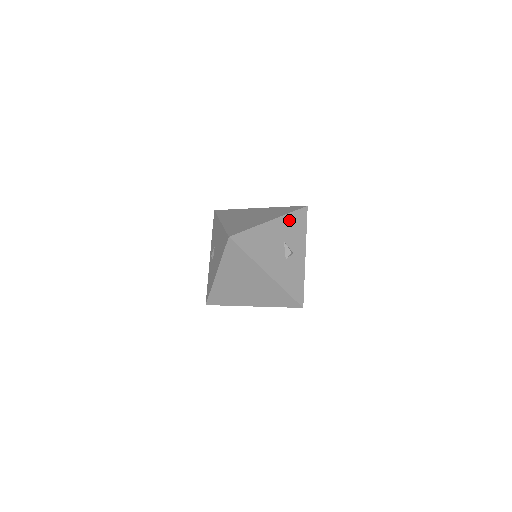
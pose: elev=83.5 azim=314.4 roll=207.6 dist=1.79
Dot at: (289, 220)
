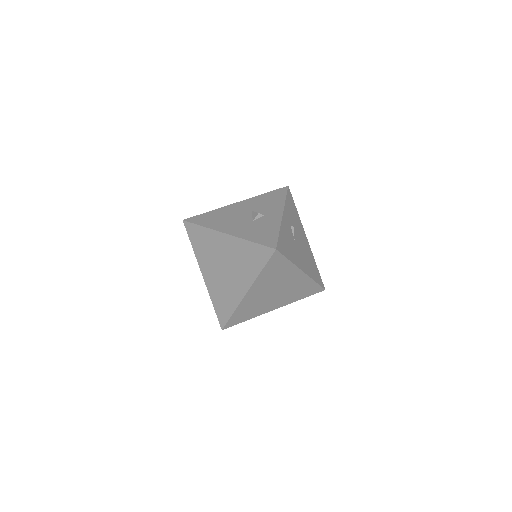
Dot at: (261, 198)
